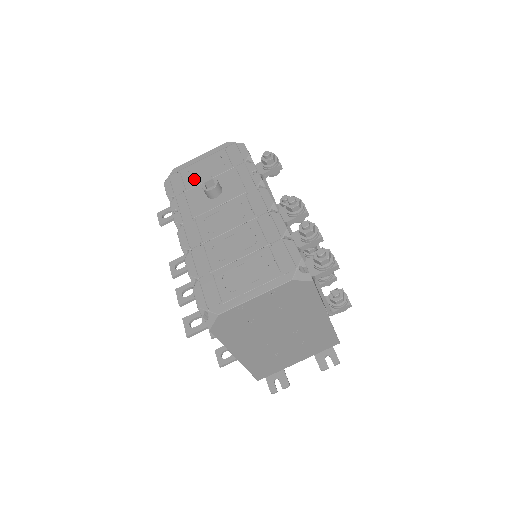
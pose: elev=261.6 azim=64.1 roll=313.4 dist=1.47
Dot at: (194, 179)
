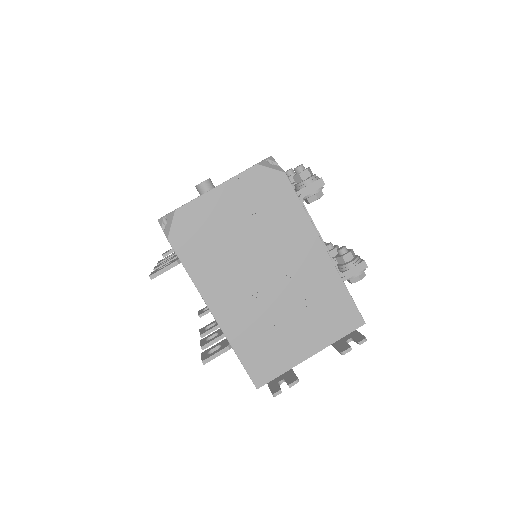
Dot at: occluded
